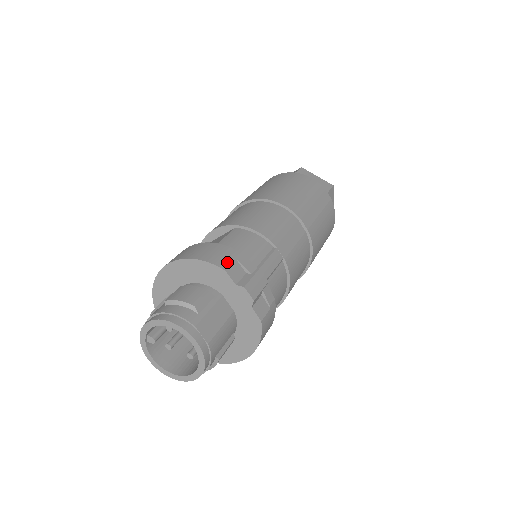
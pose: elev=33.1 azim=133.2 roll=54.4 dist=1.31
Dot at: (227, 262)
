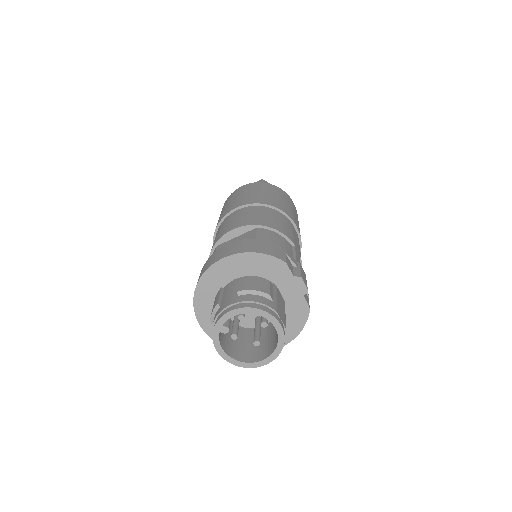
Dot at: (282, 256)
